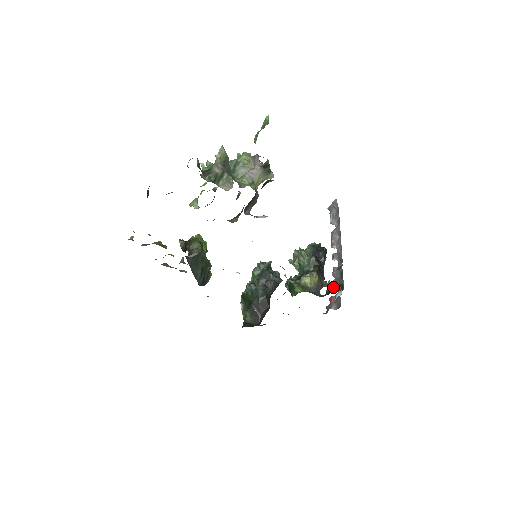
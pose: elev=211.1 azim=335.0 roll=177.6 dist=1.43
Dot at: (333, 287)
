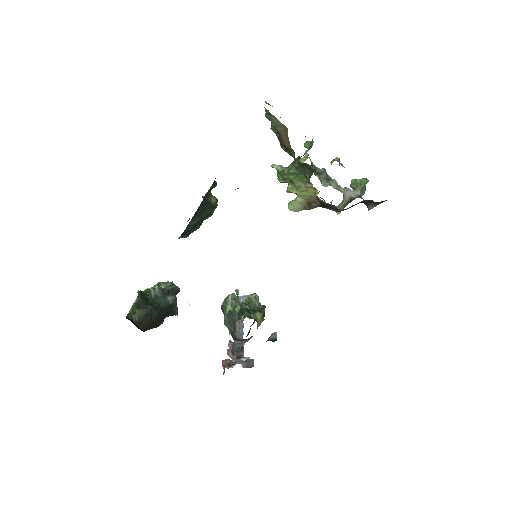
Dot at: (228, 354)
